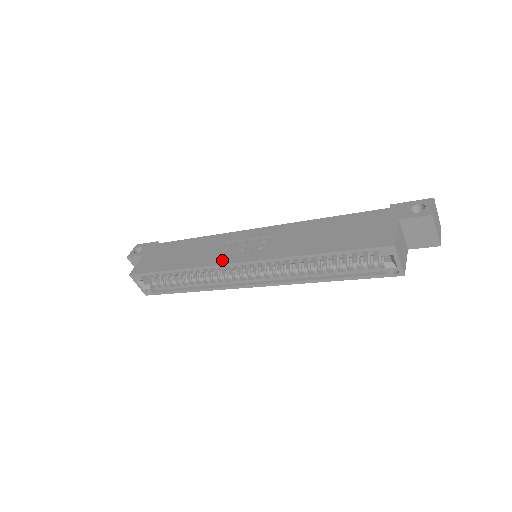
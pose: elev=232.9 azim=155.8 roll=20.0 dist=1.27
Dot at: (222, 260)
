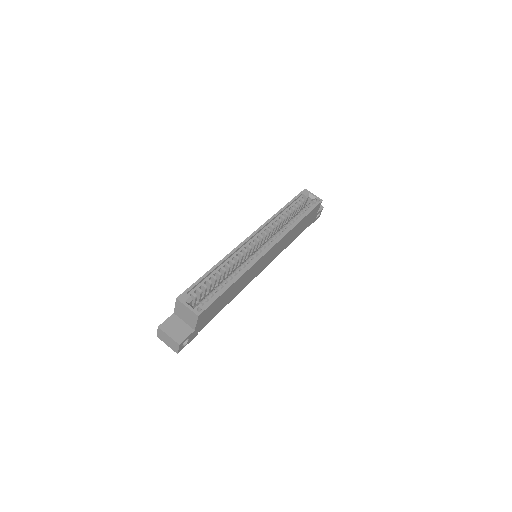
Dot at: occluded
